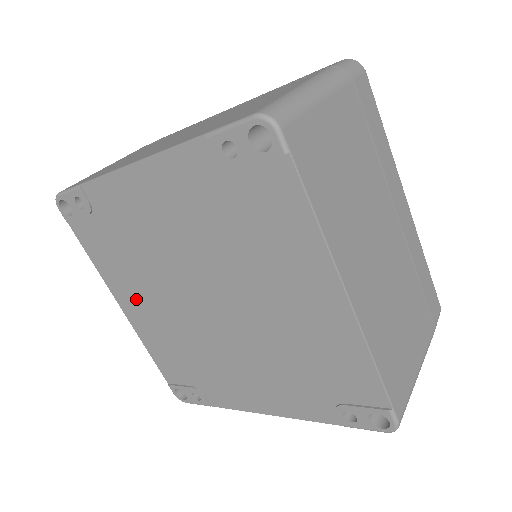
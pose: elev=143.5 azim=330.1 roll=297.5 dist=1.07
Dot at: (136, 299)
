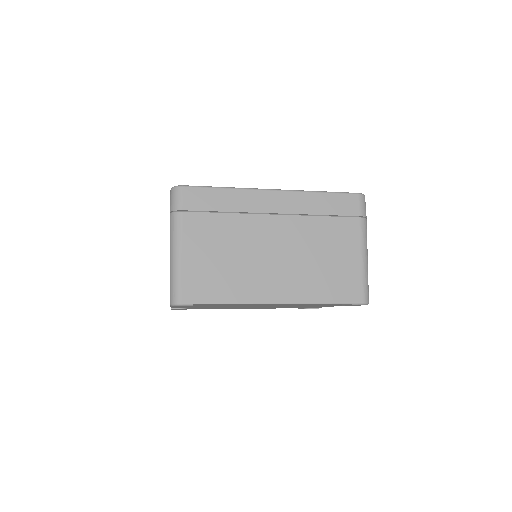
Dot at: occluded
